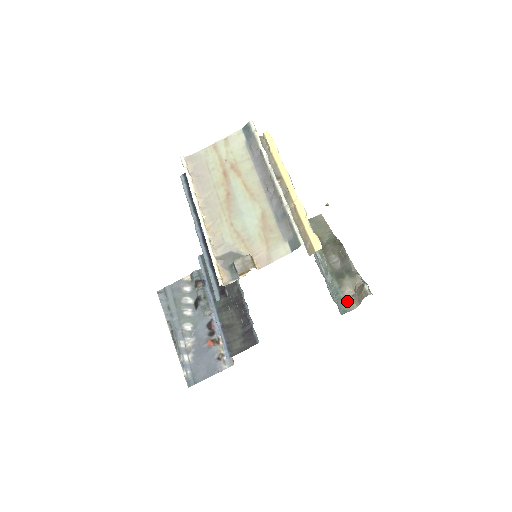
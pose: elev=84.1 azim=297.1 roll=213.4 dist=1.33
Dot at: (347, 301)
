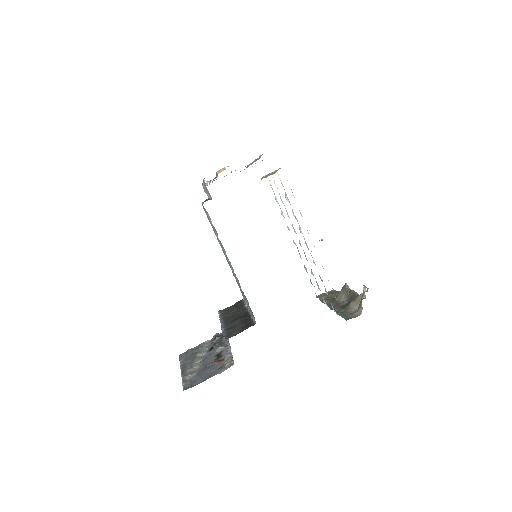
Dot at: (352, 314)
